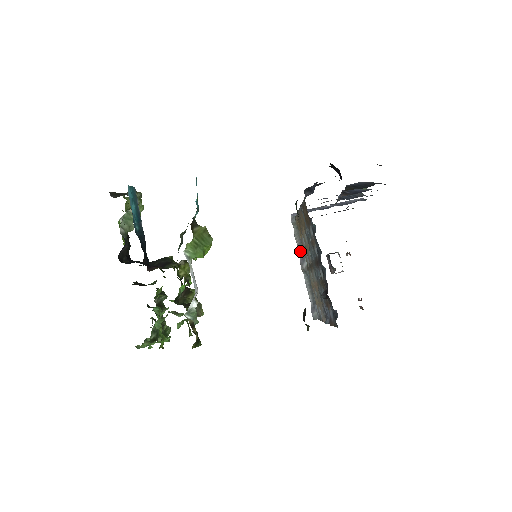
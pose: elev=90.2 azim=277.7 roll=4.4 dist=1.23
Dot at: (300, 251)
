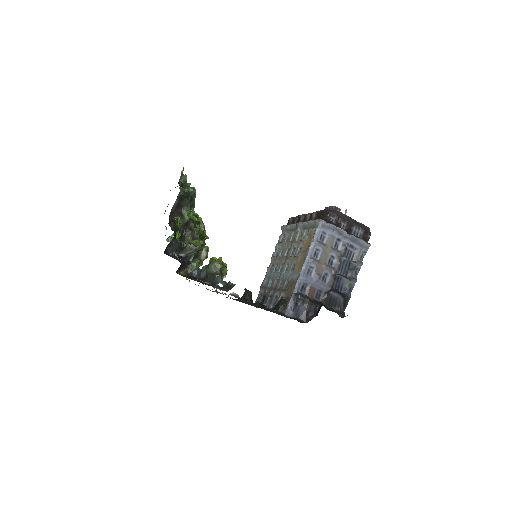
Dot at: (304, 225)
